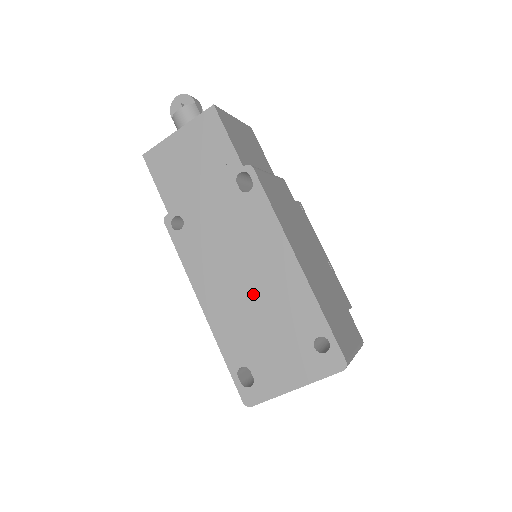
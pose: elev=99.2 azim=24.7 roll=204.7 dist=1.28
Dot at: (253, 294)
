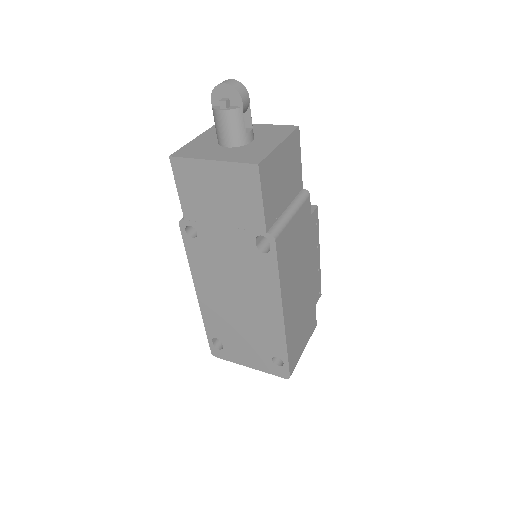
Dot at: (240, 311)
